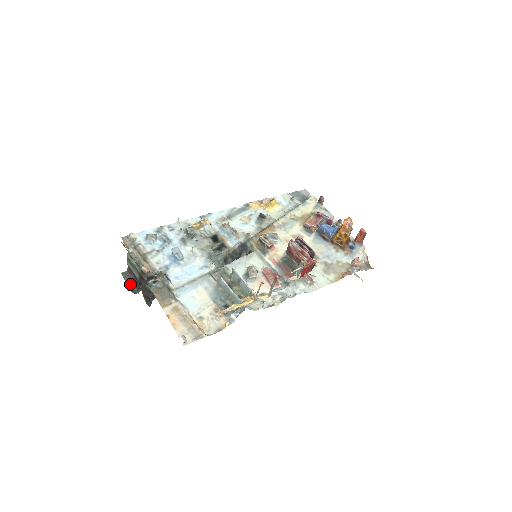
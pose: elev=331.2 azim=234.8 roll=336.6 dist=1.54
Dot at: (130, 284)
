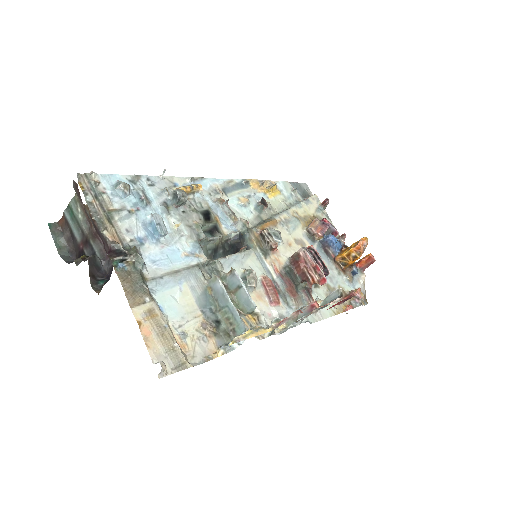
Dot at: (60, 244)
